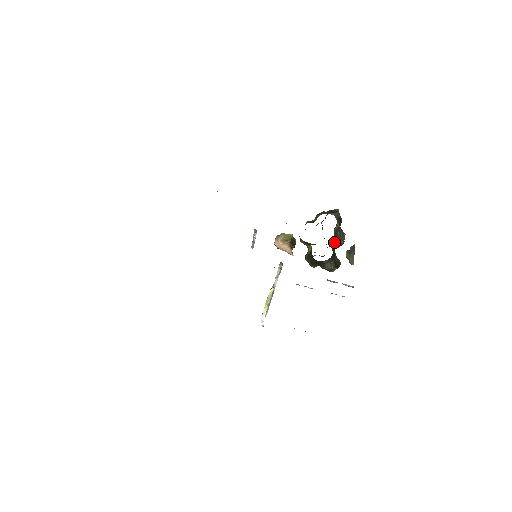
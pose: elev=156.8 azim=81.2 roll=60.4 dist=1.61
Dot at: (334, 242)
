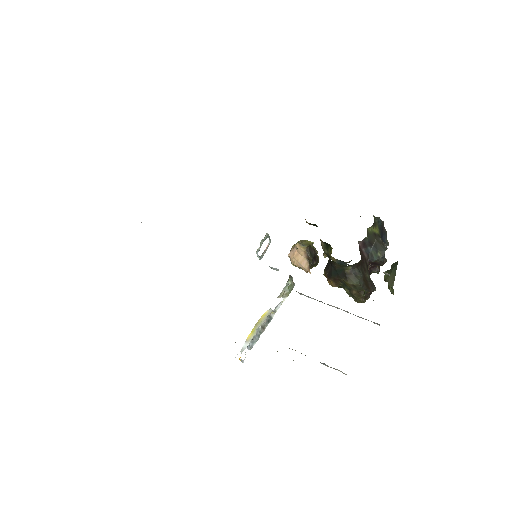
Dot at: (367, 250)
